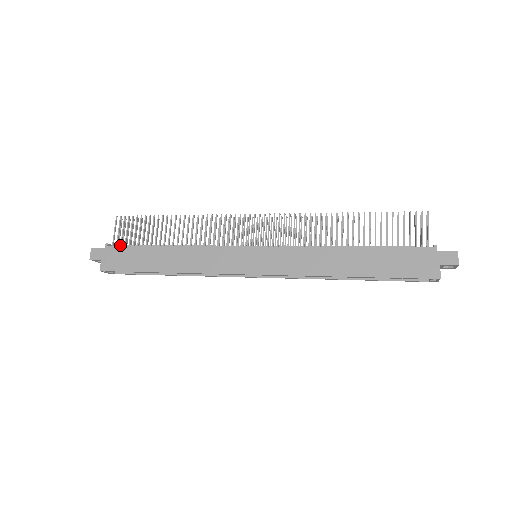
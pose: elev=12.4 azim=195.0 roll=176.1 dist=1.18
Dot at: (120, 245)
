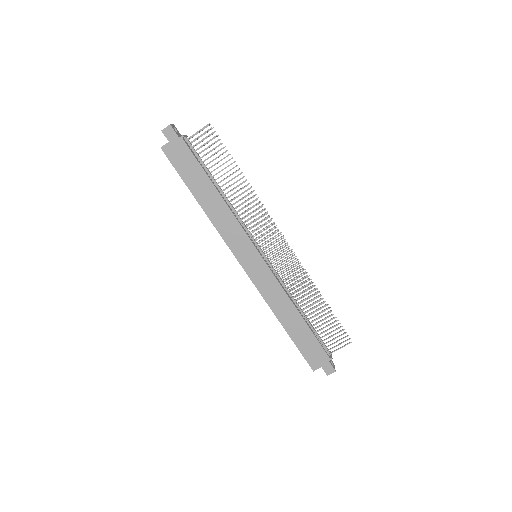
Dot at: (191, 147)
